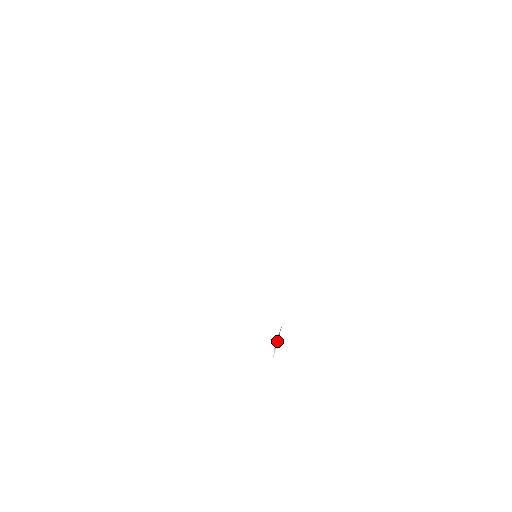
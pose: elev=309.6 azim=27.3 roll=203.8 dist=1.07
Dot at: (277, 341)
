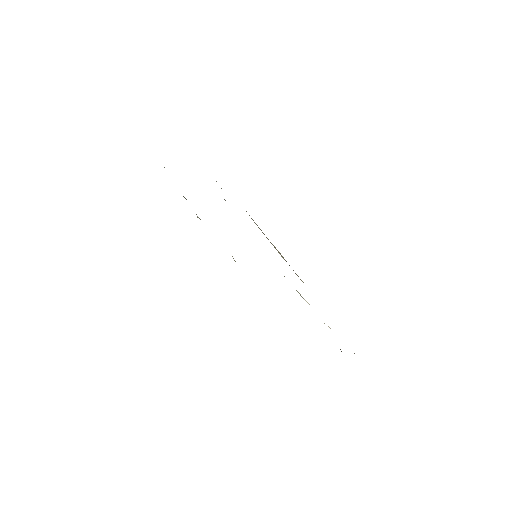
Dot at: occluded
